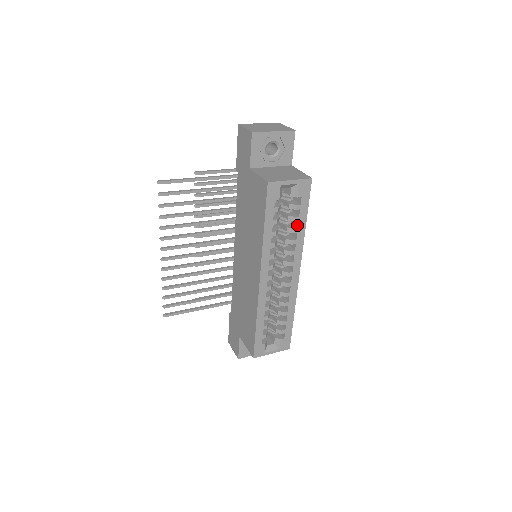
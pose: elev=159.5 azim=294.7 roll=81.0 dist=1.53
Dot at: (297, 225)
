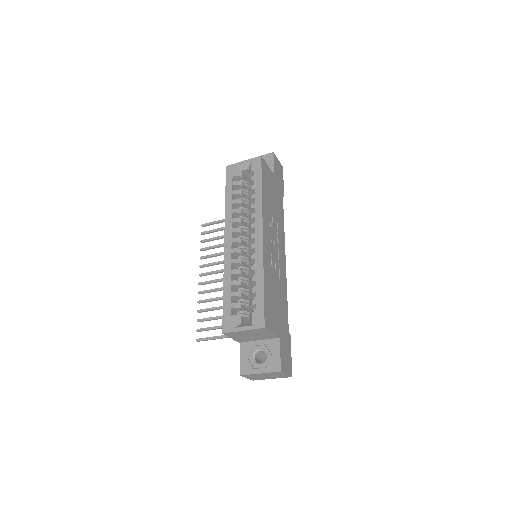
Dot at: (255, 193)
